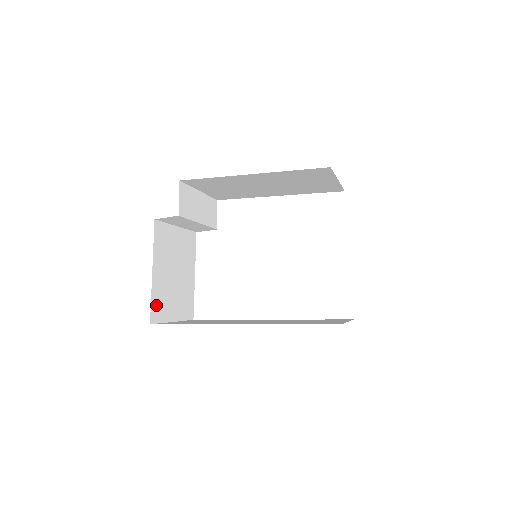
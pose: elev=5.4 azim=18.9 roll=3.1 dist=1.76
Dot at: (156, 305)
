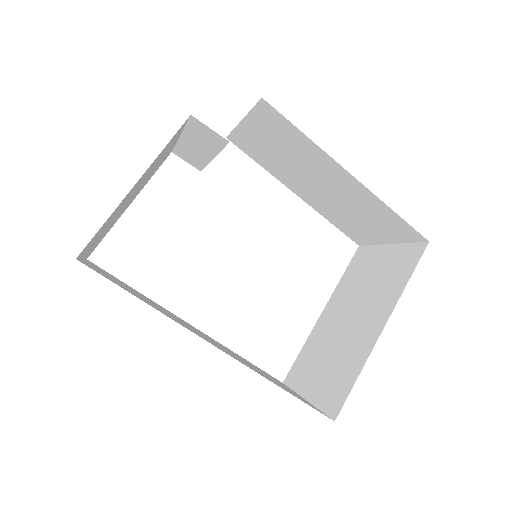
Dot at: (98, 232)
